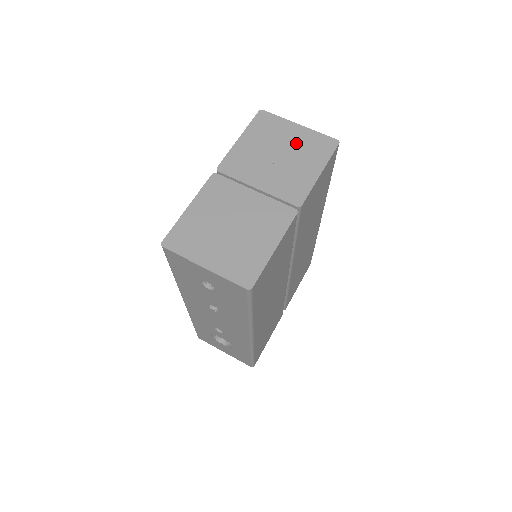
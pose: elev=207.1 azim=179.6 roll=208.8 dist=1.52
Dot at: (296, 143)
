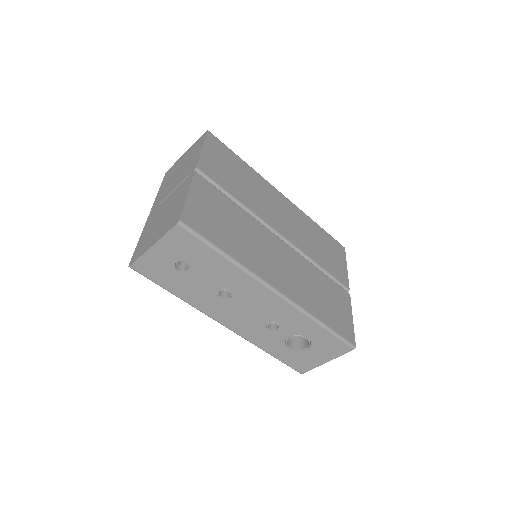
Dot at: (186, 157)
